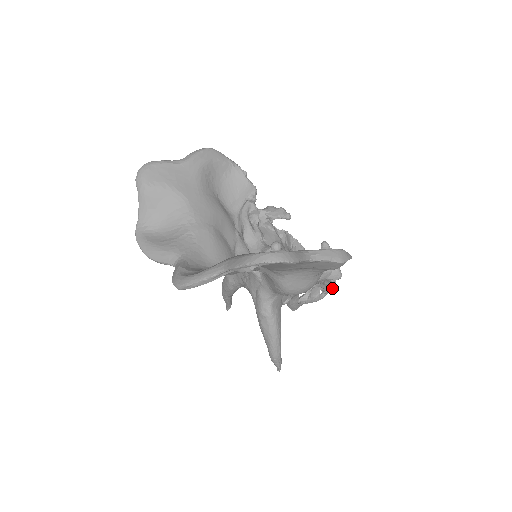
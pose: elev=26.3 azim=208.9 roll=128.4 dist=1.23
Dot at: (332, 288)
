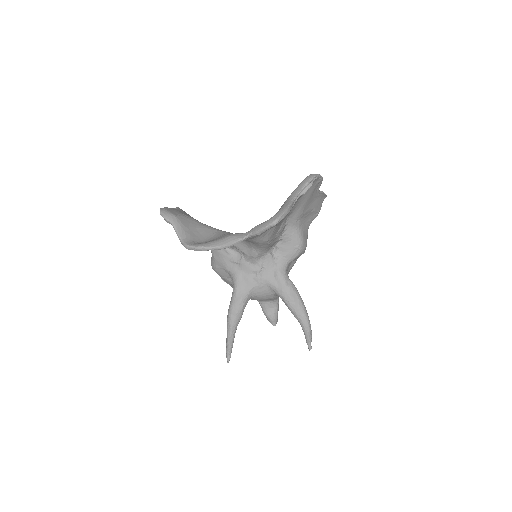
Dot at: (278, 309)
